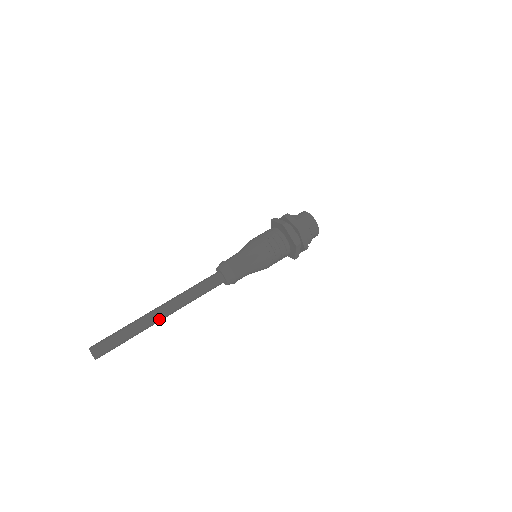
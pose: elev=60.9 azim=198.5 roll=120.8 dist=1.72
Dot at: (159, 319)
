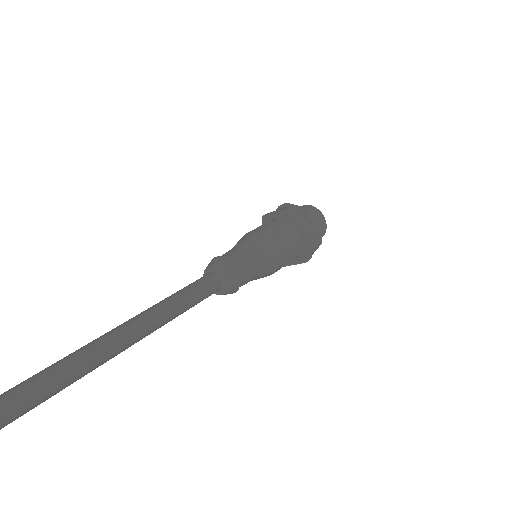
Dot at: (125, 343)
